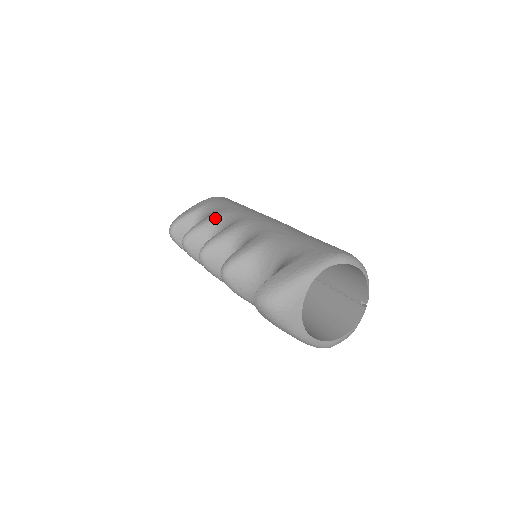
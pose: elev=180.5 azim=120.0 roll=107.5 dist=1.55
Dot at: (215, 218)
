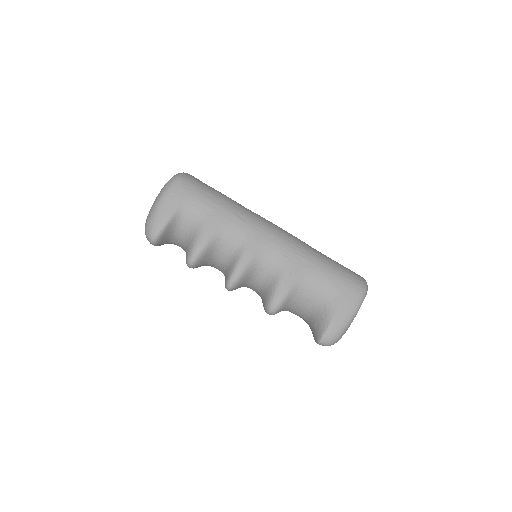
Dot at: (215, 235)
